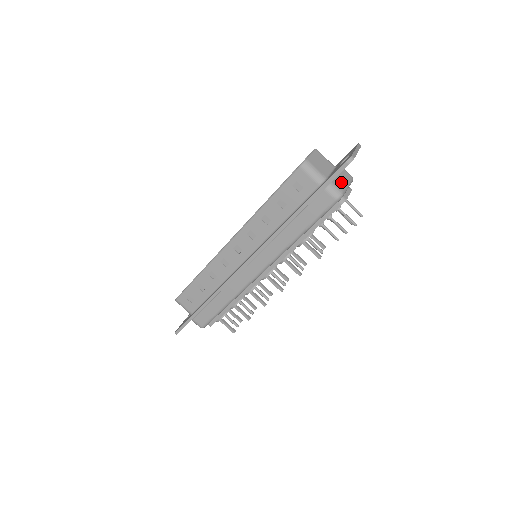
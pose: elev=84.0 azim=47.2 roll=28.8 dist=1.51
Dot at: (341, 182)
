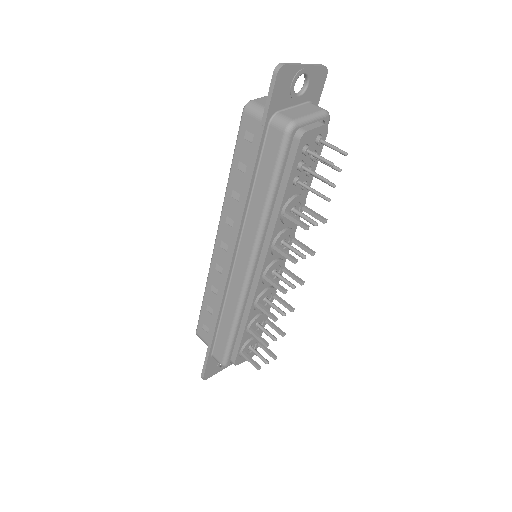
Dot at: (297, 113)
